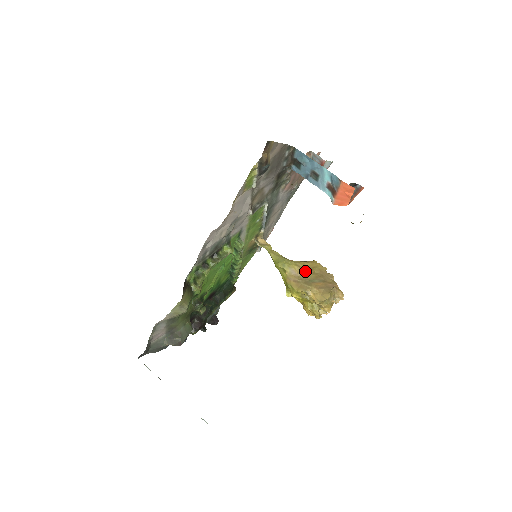
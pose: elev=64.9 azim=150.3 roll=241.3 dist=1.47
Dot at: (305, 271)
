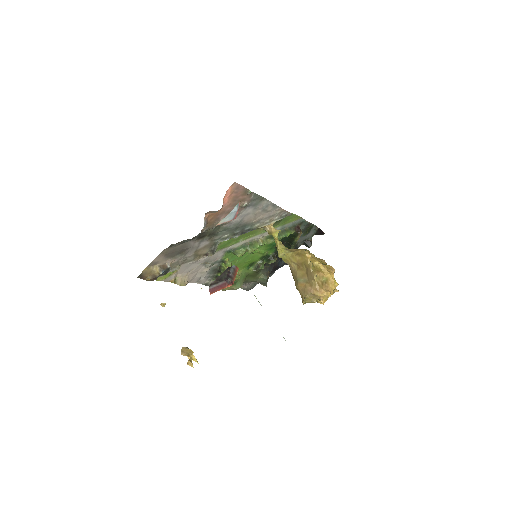
Dot at: (297, 265)
